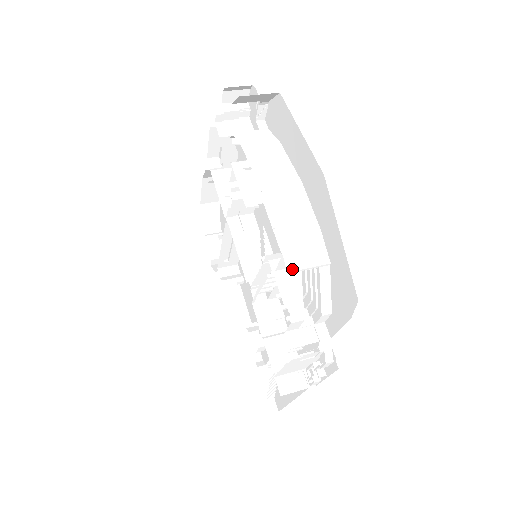
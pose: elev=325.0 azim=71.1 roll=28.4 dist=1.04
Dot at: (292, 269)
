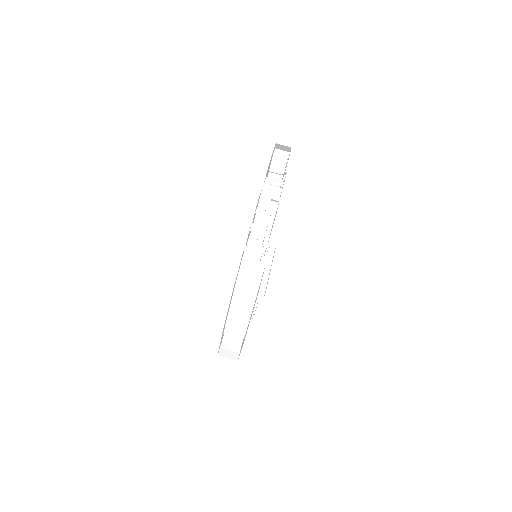
Dot at: (226, 334)
